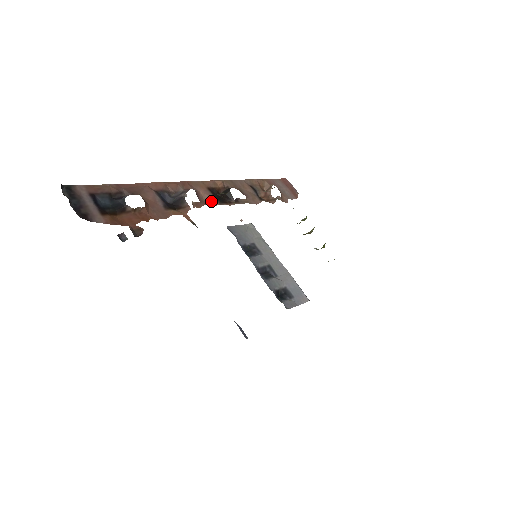
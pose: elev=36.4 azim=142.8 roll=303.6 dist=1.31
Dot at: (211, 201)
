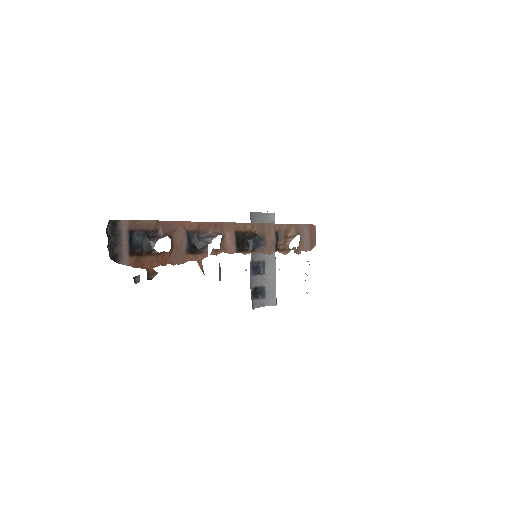
Dot at: (230, 248)
